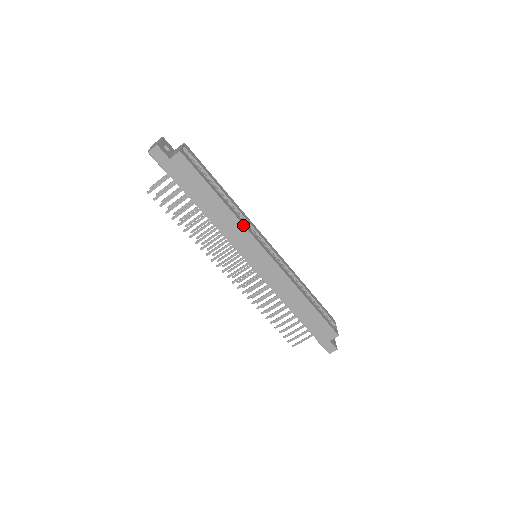
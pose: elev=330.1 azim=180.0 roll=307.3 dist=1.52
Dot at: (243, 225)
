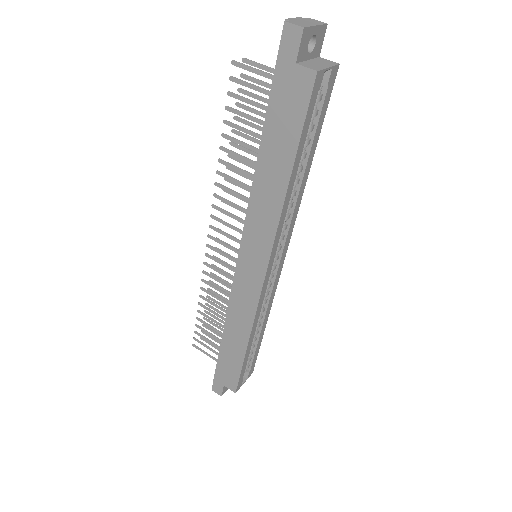
Dot at: (278, 225)
